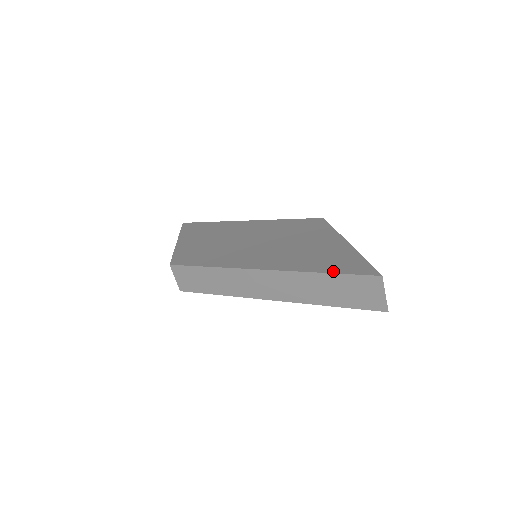
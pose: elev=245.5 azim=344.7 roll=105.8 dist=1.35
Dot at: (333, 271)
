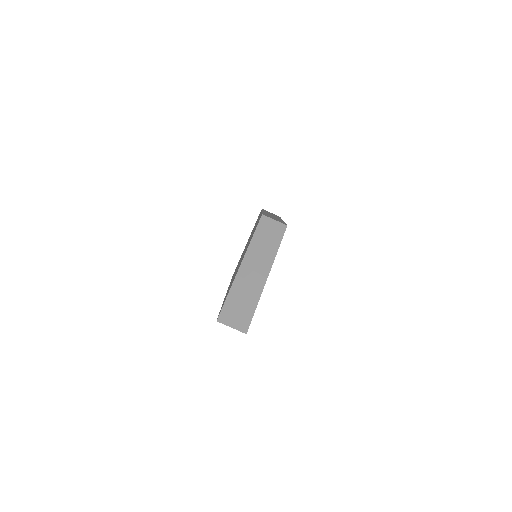
Dot at: (221, 307)
